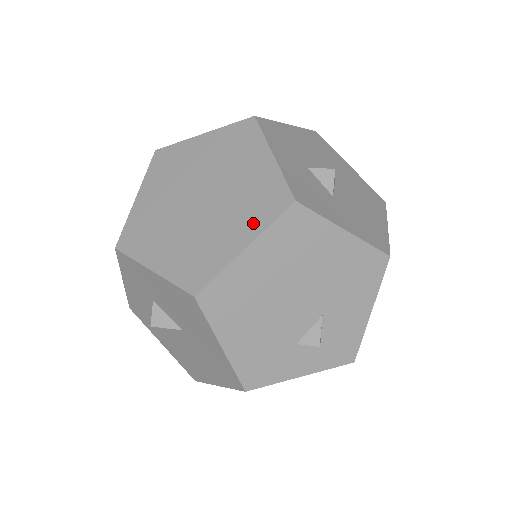
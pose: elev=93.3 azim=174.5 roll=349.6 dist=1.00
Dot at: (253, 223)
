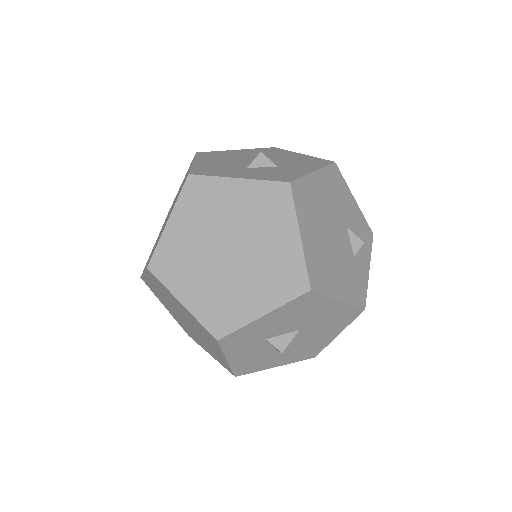
Dot at: (284, 220)
